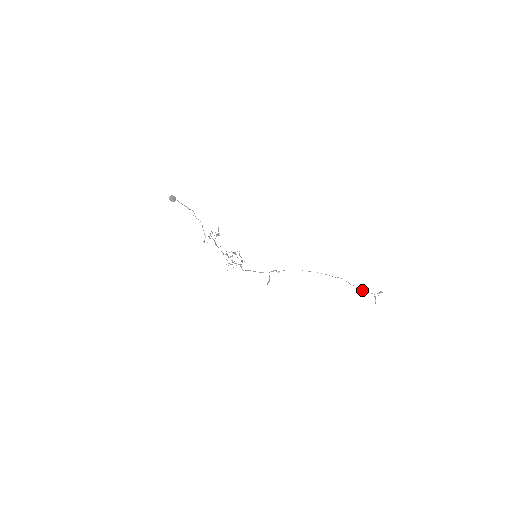
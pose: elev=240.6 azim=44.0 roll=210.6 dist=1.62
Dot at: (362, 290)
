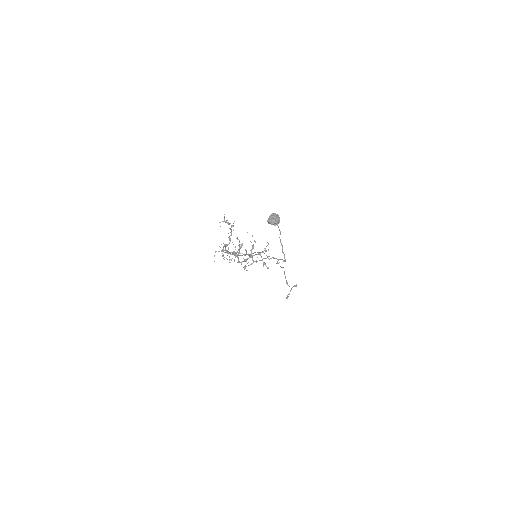
Dot at: occluded
